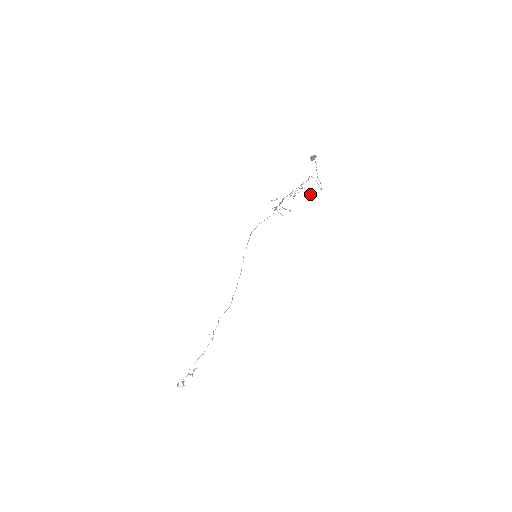
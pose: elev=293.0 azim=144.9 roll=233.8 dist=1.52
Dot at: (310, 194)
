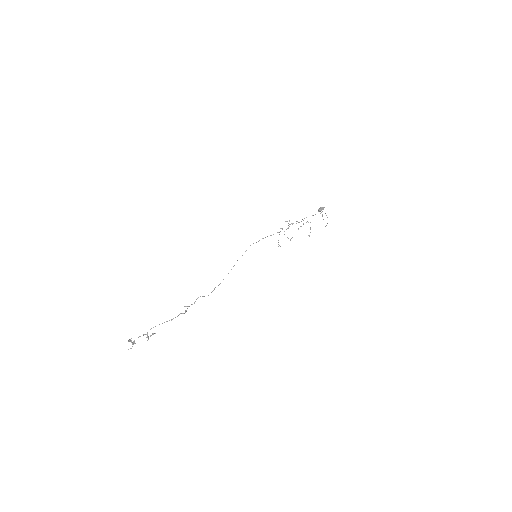
Dot at: (308, 235)
